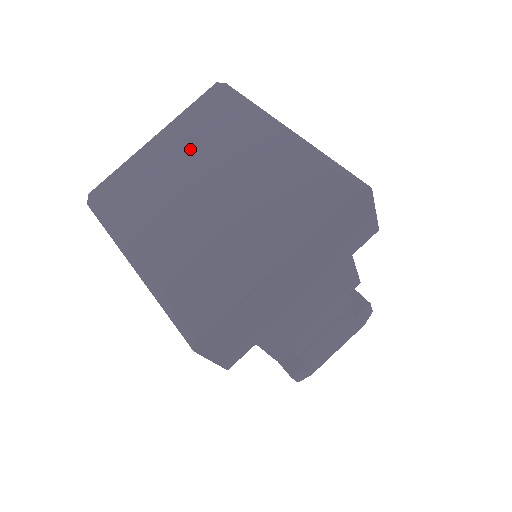
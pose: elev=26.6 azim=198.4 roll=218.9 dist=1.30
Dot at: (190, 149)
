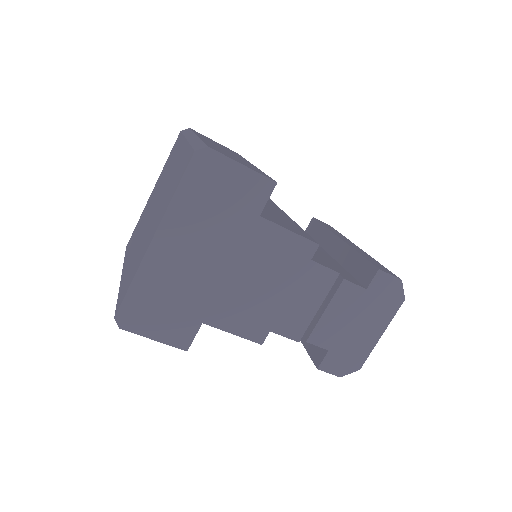
Dot at: (158, 186)
